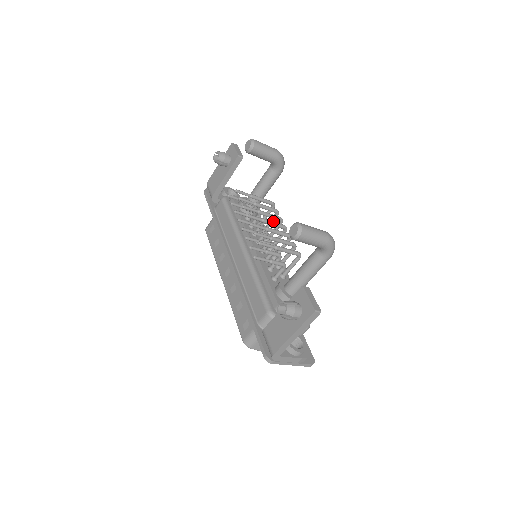
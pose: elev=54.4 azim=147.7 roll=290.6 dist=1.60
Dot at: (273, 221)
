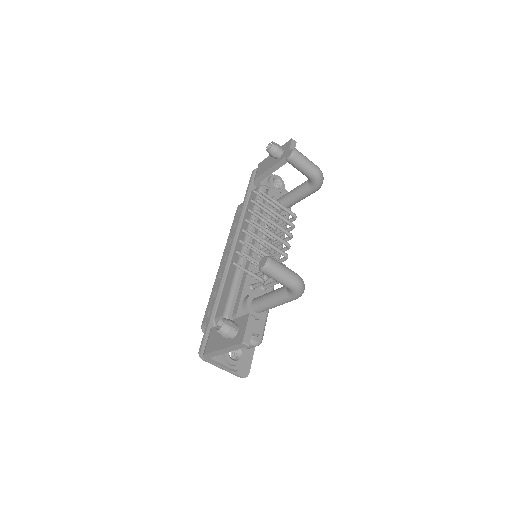
Dot at: occluded
